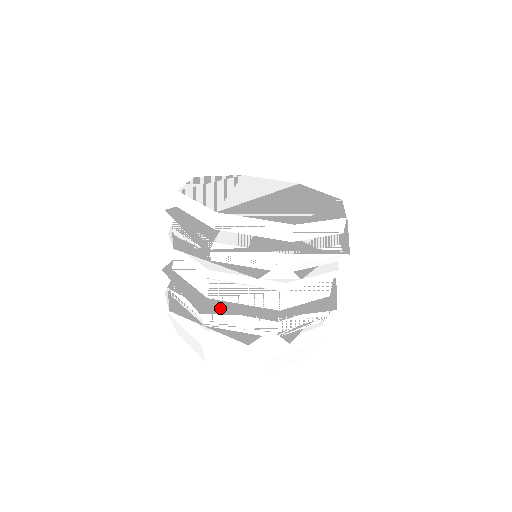
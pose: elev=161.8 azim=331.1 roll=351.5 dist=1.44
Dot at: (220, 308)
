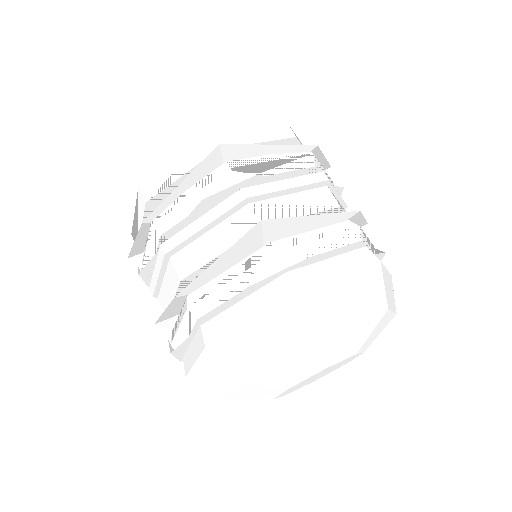
Dot at: (201, 283)
